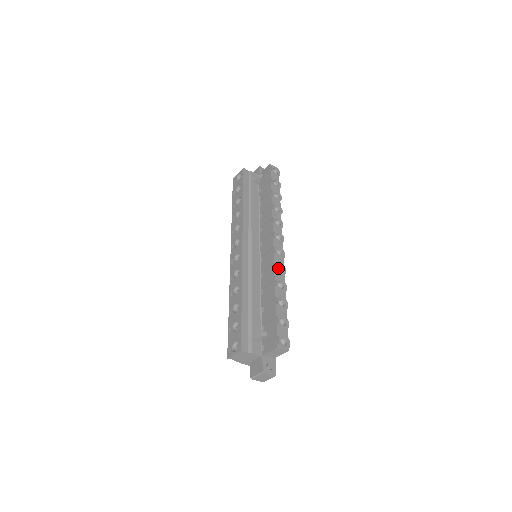
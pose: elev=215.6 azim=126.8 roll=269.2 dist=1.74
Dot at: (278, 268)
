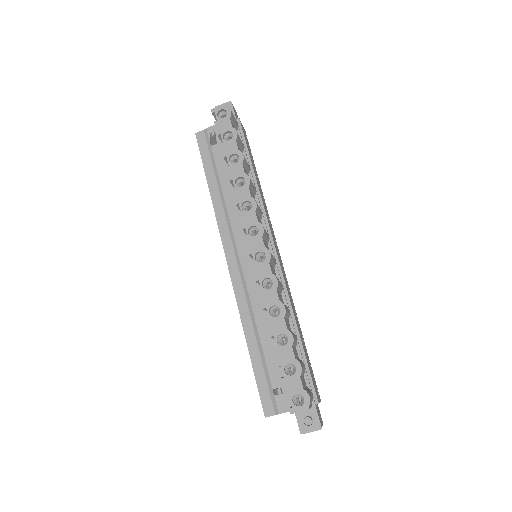
Dot at: (268, 281)
